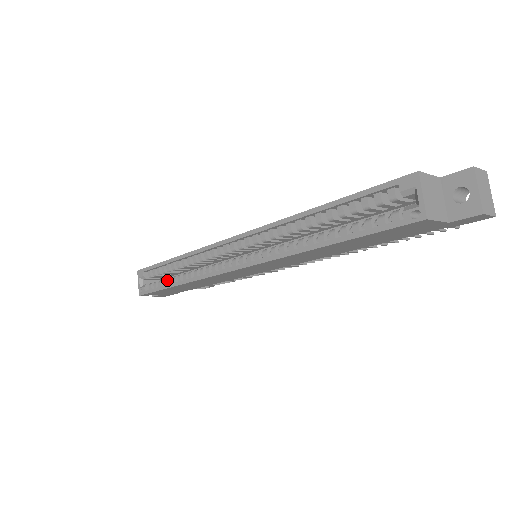
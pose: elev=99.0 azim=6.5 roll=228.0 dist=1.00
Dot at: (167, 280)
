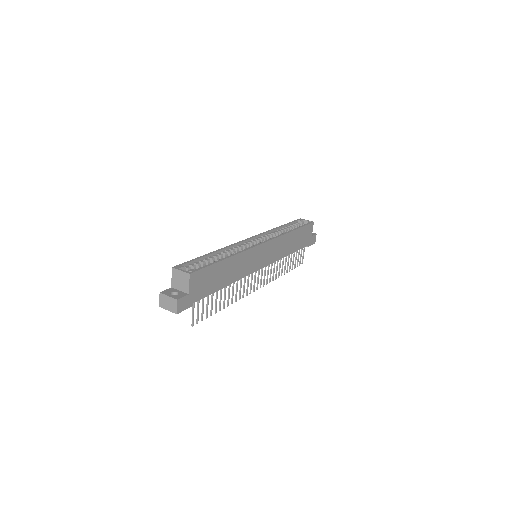
Dot at: occluded
